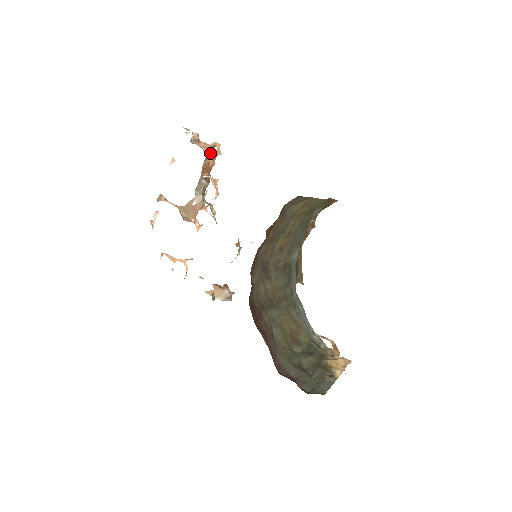
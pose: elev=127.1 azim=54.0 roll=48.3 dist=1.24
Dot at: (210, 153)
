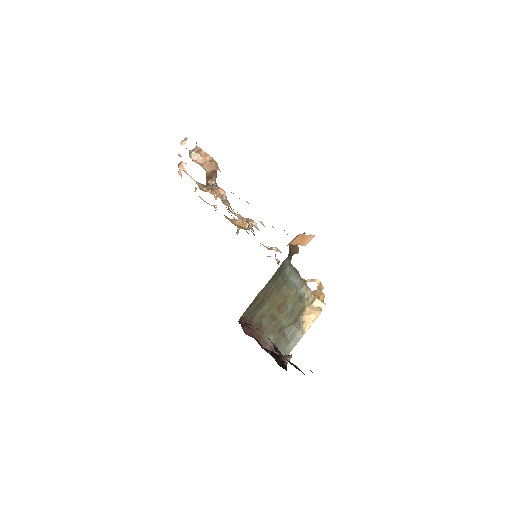
Dot at: (210, 167)
